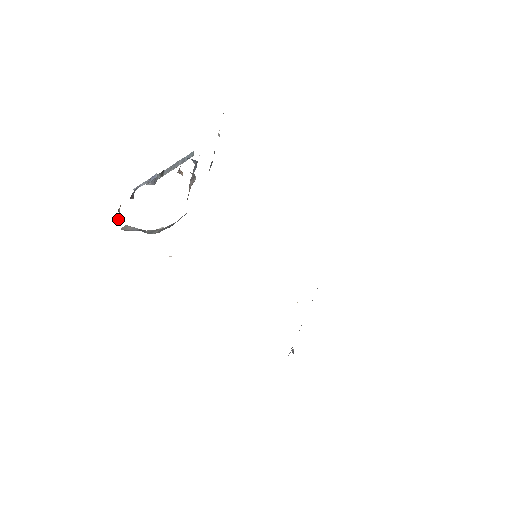
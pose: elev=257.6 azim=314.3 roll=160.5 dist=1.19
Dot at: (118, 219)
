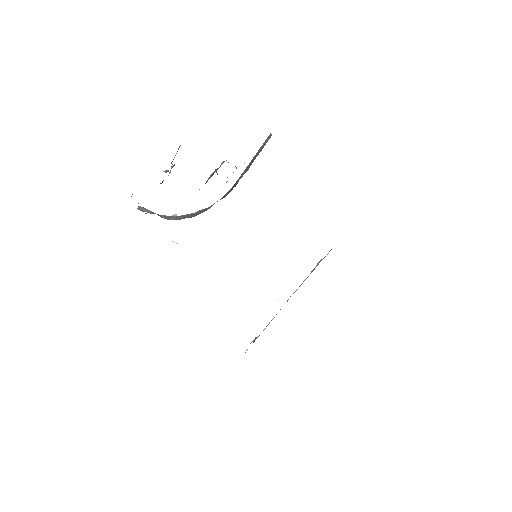
Dot at: occluded
